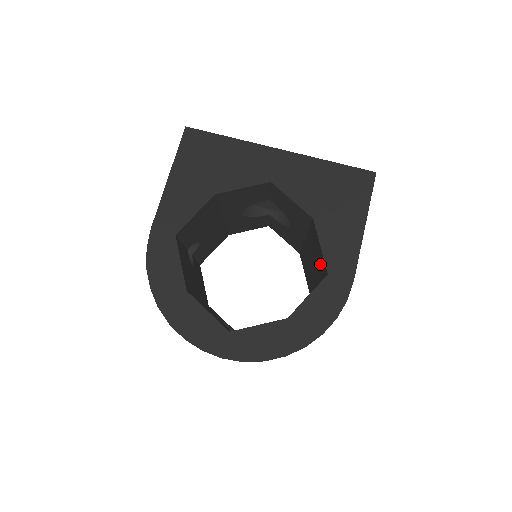
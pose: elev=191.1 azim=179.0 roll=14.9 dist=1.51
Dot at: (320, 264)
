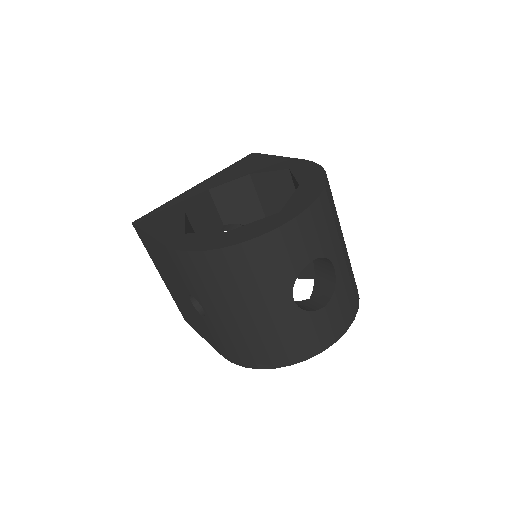
Dot at: (284, 190)
